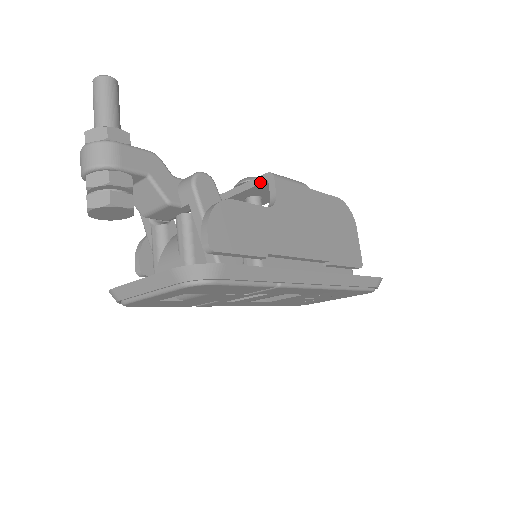
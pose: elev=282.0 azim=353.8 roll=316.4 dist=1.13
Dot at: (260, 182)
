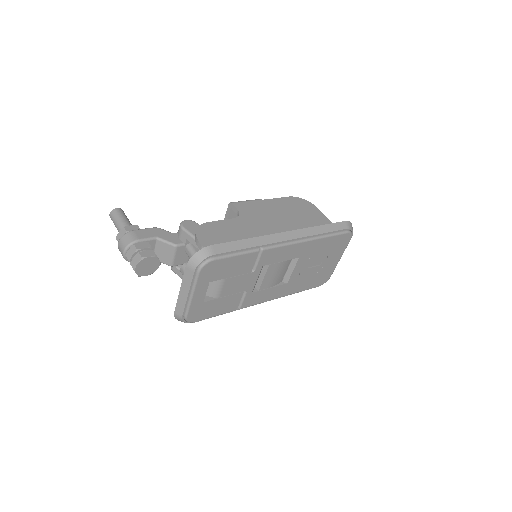
Dot at: (229, 213)
